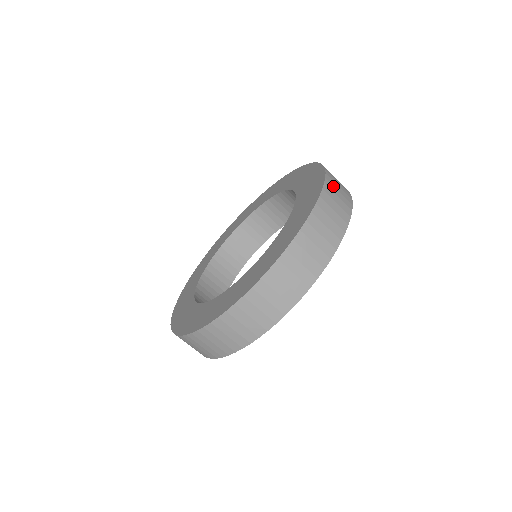
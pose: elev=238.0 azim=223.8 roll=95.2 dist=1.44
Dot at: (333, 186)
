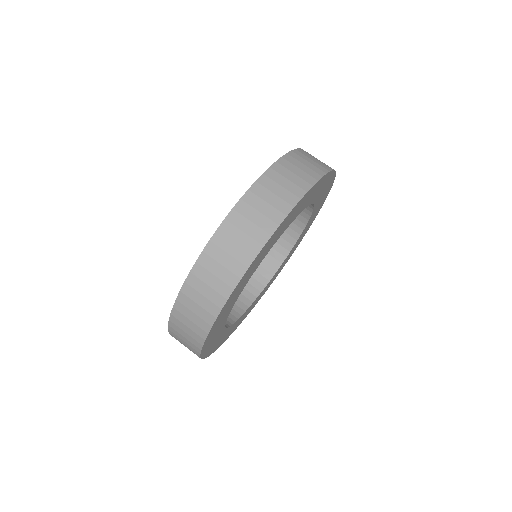
Dot at: occluded
